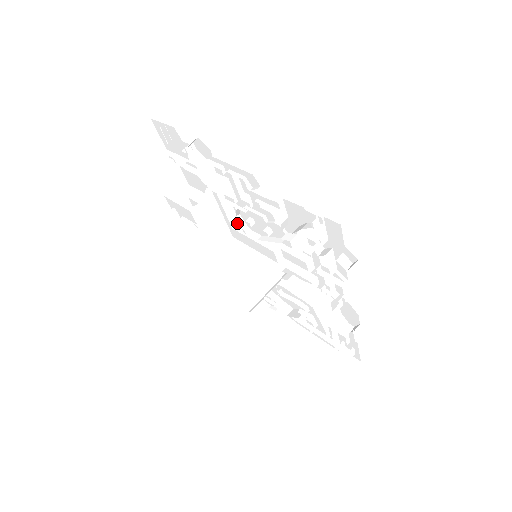
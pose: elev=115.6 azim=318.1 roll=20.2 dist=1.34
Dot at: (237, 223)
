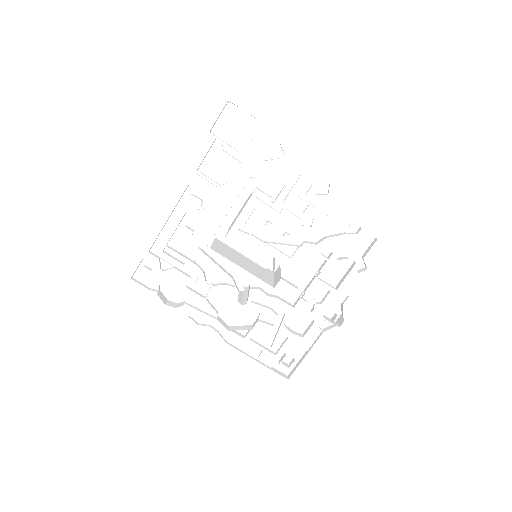
Dot at: (241, 224)
